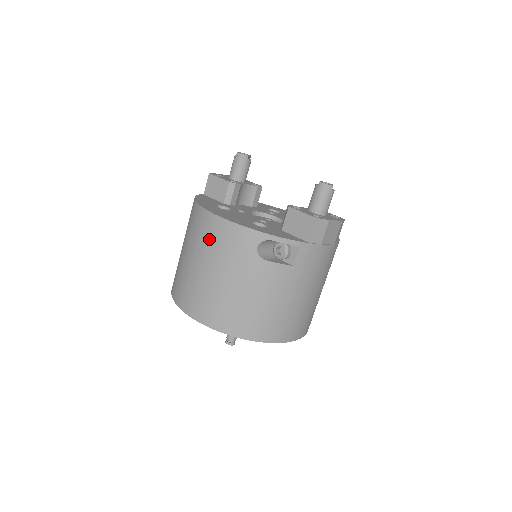
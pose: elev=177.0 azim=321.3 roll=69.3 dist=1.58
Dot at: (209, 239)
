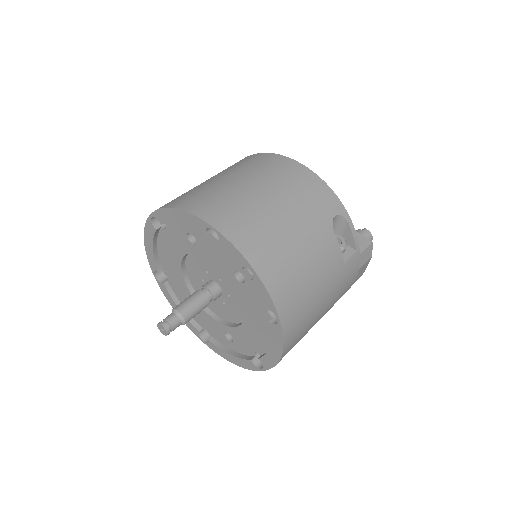
Dot at: (286, 177)
